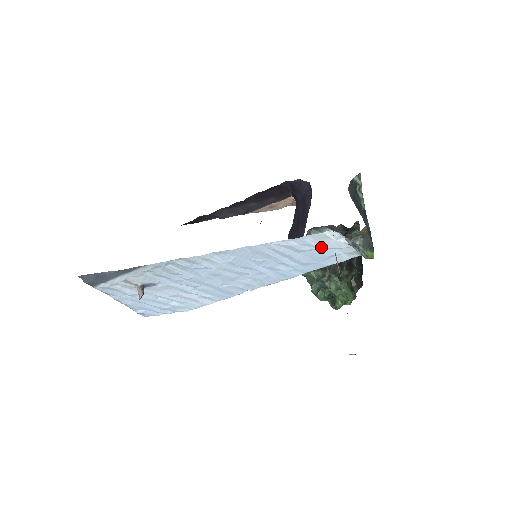
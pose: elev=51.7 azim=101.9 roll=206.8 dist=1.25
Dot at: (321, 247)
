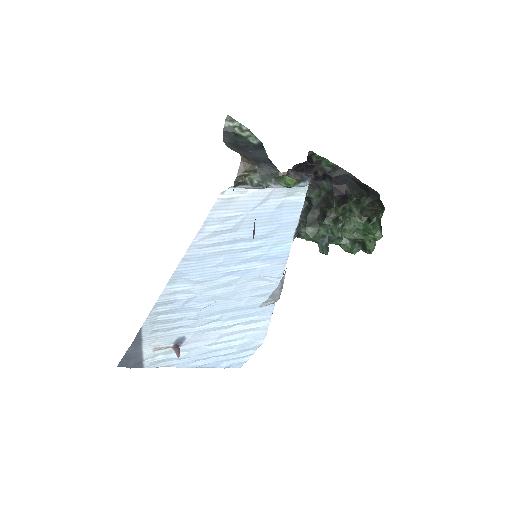
Dot at: (246, 211)
